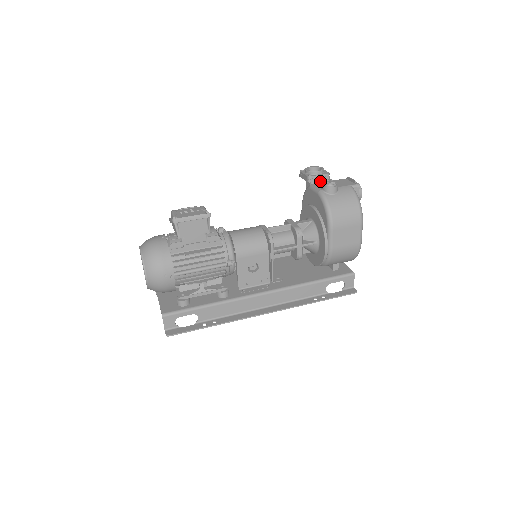
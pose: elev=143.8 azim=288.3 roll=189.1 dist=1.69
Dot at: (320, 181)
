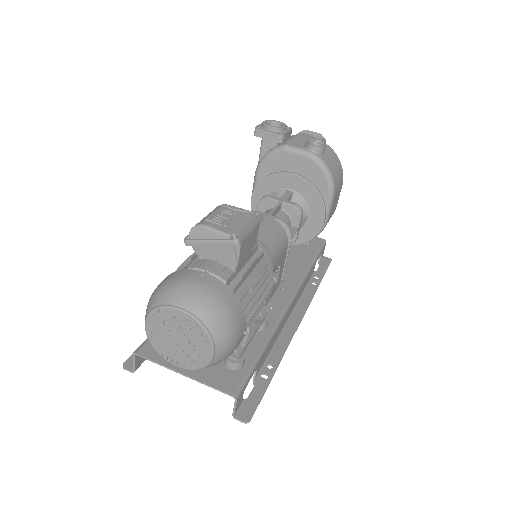
Dot at: occluded
